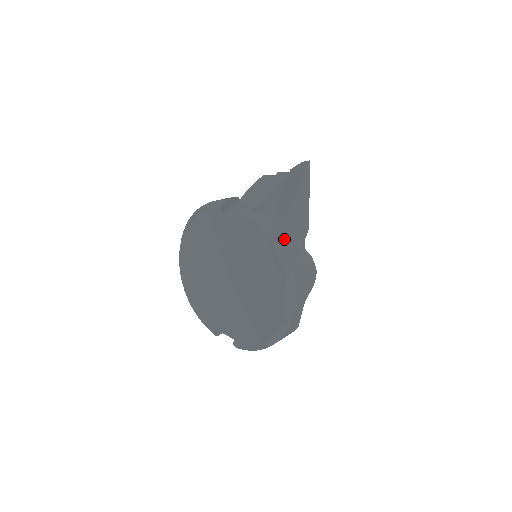
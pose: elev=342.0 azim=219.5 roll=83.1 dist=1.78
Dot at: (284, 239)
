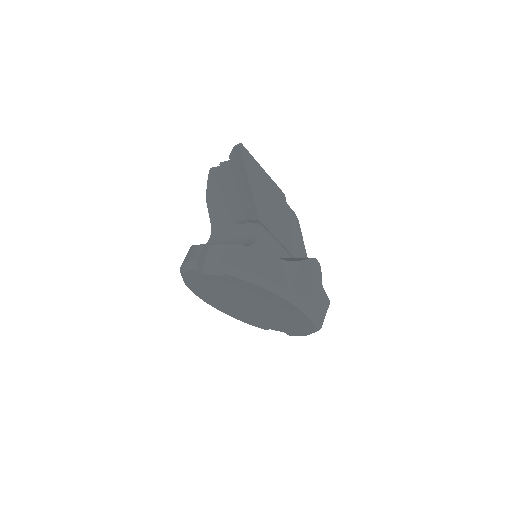
Dot at: (268, 275)
